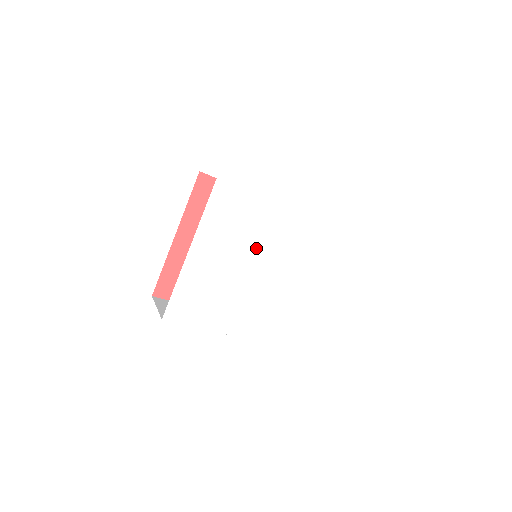
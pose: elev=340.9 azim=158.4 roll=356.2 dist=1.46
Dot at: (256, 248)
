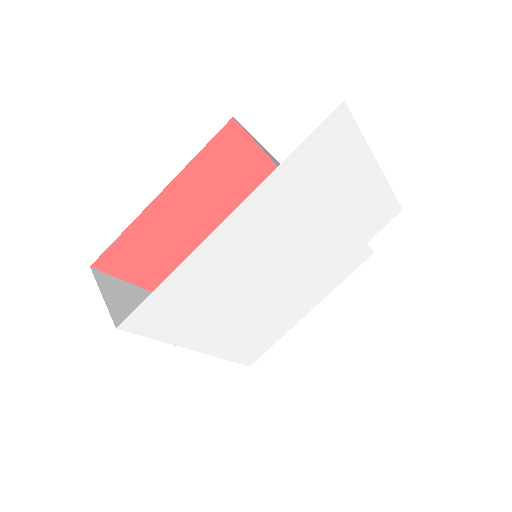
Dot at: (273, 258)
